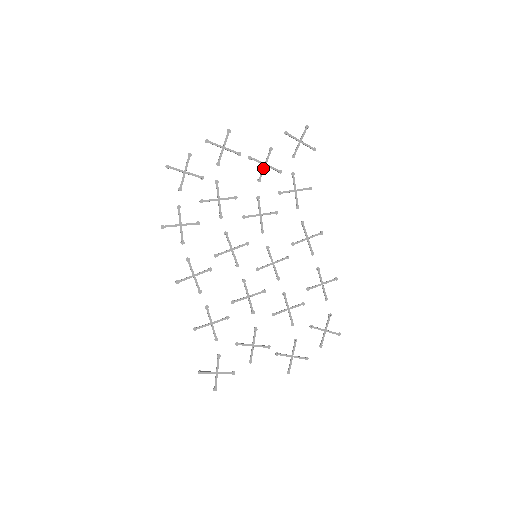
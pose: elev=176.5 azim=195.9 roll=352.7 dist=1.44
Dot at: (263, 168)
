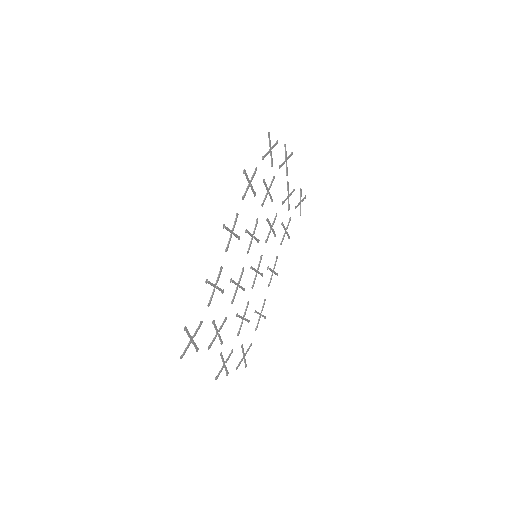
Dot at: (287, 198)
